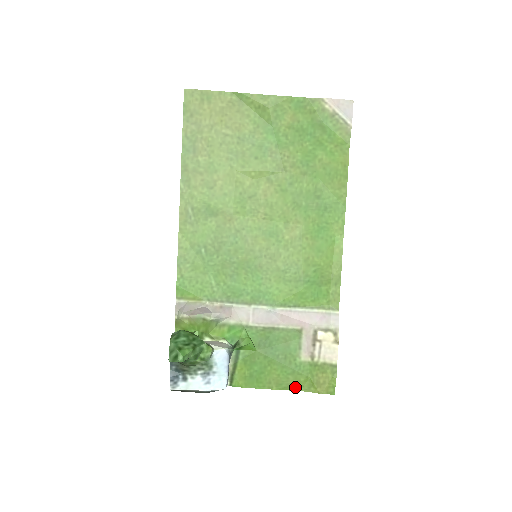
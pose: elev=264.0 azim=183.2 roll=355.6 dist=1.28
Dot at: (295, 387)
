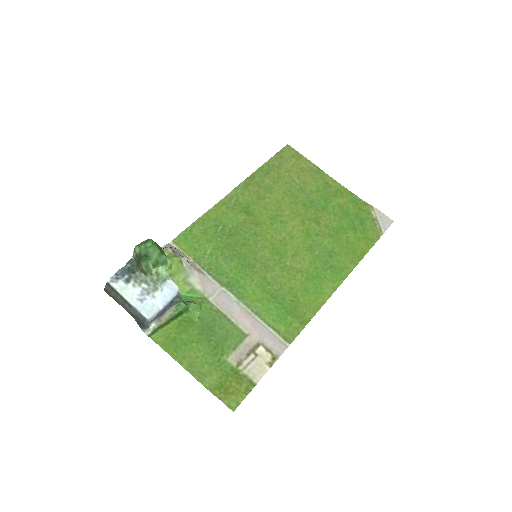
Dot at: (203, 379)
